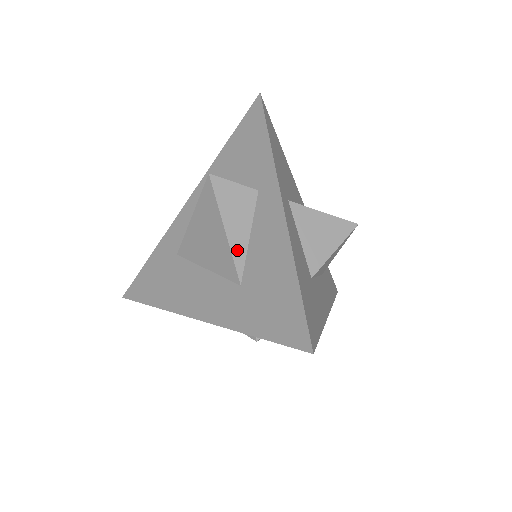
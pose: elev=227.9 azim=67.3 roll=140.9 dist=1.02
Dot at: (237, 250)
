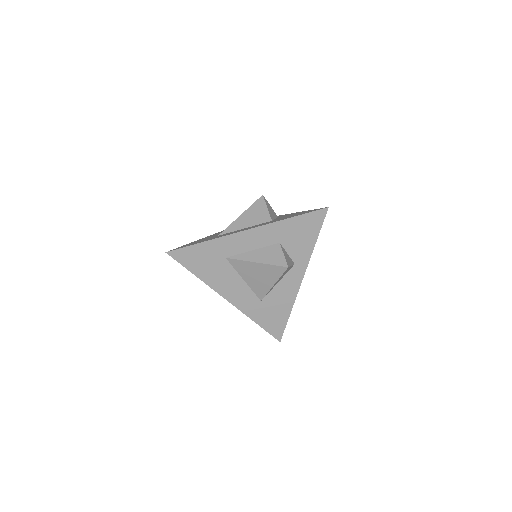
Dot at: occluded
